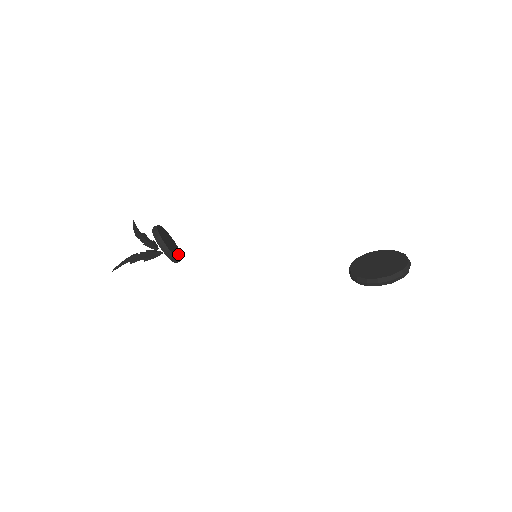
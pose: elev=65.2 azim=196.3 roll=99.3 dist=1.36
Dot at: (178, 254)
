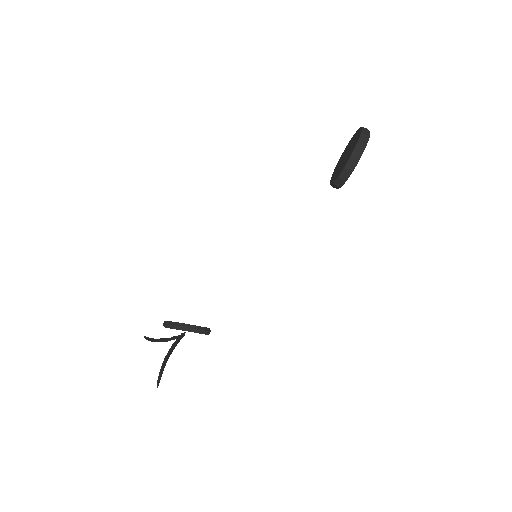
Dot at: occluded
